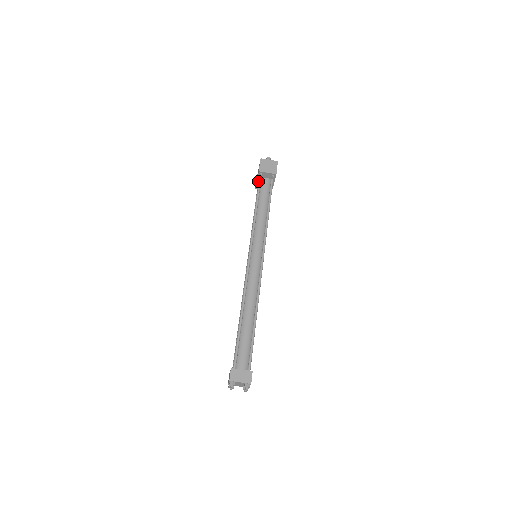
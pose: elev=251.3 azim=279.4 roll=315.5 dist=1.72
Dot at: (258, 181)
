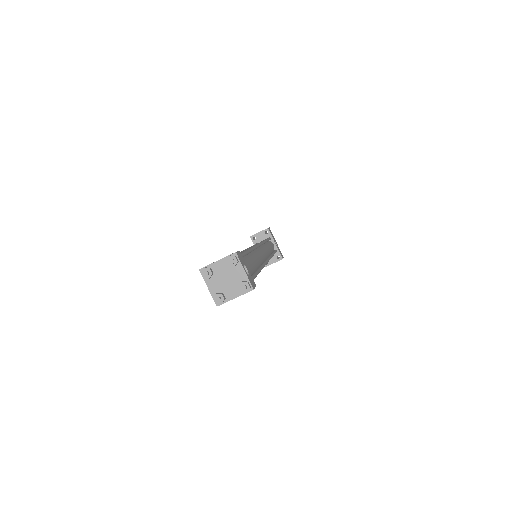
Dot at: occluded
